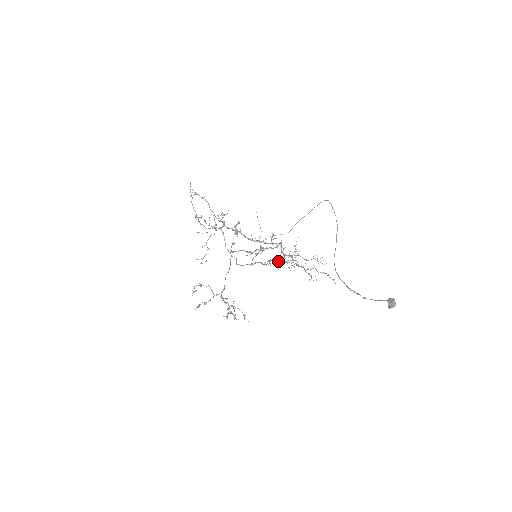
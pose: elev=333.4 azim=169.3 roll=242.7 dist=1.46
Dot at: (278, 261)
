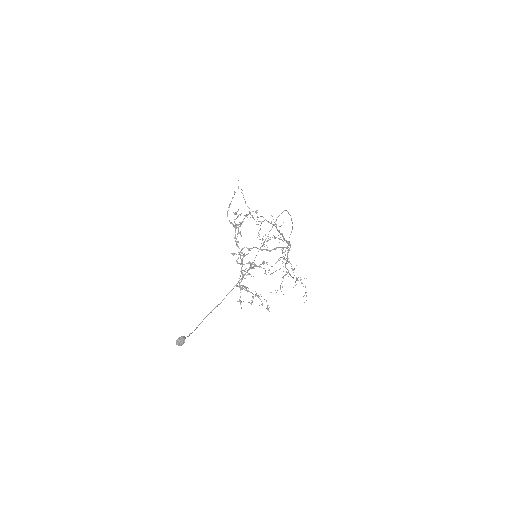
Dot at: (257, 266)
